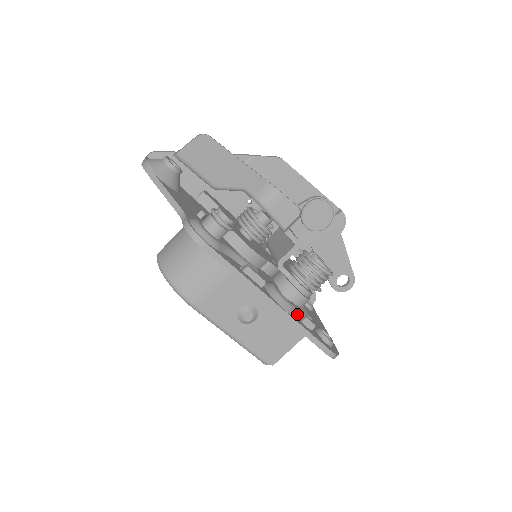
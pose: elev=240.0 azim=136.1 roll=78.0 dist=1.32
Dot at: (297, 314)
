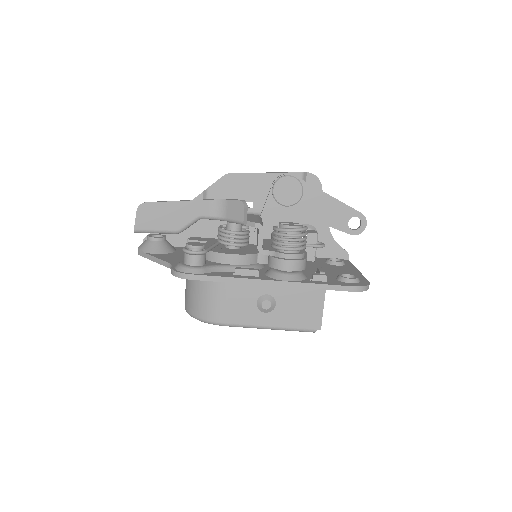
Dot at: (310, 277)
